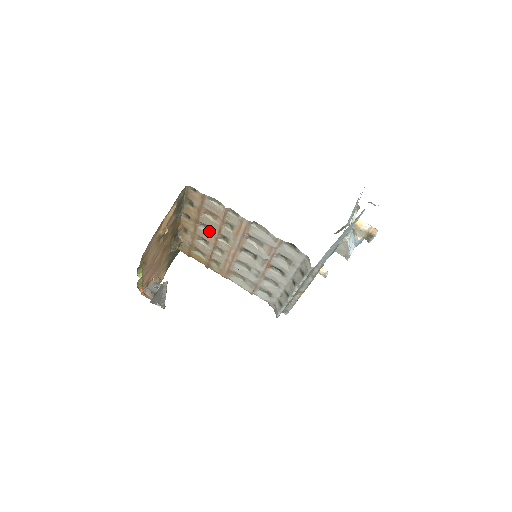
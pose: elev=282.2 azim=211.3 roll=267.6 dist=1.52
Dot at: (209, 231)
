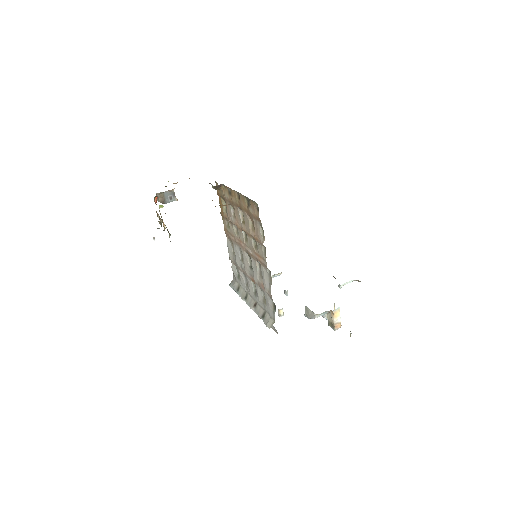
Dot at: (243, 219)
